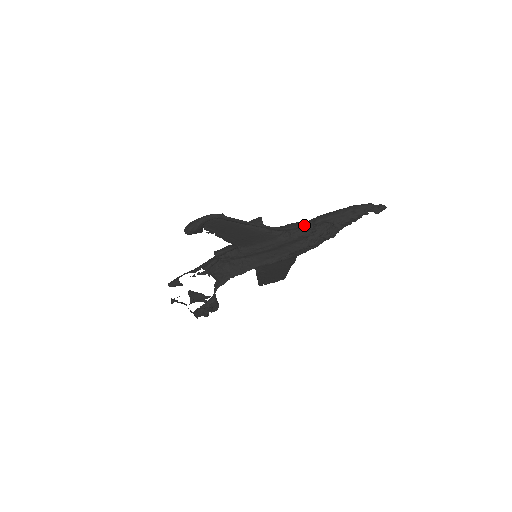
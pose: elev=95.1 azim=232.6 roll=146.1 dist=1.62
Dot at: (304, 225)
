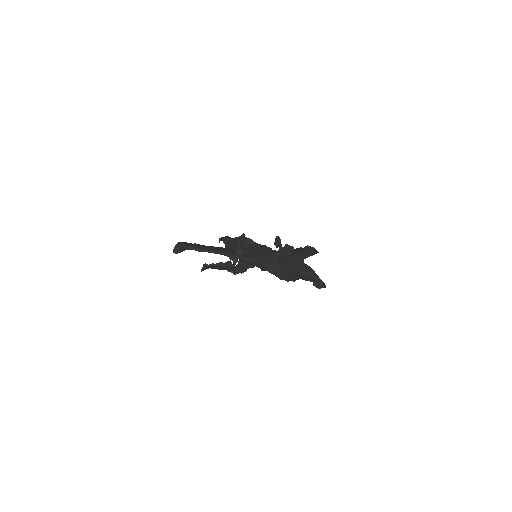
Dot at: occluded
